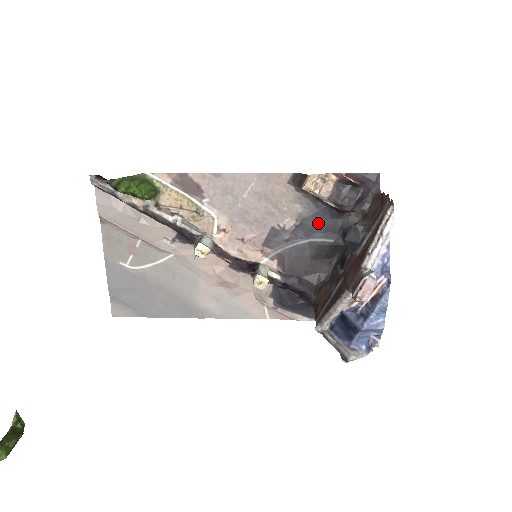
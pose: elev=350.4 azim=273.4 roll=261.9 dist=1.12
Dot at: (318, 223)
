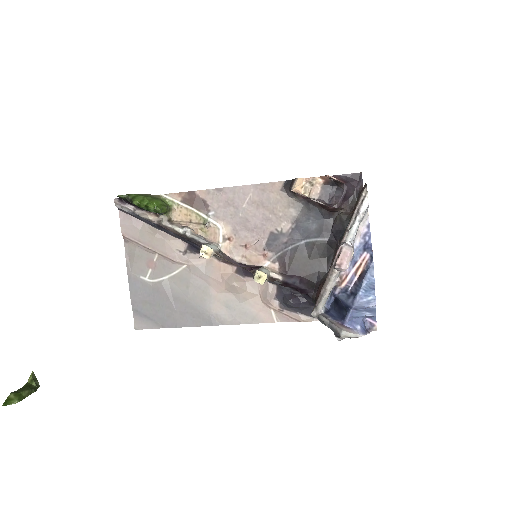
Dot at: (312, 224)
